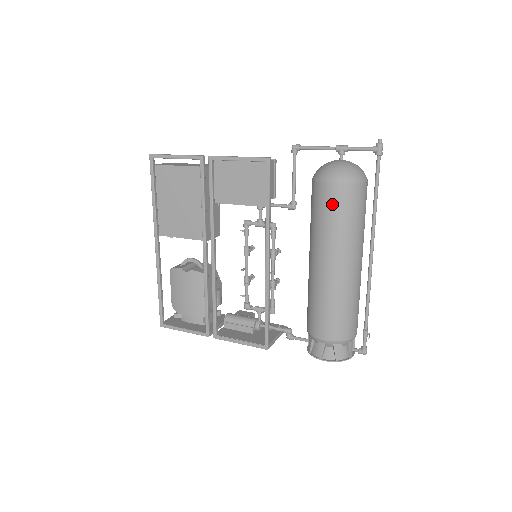
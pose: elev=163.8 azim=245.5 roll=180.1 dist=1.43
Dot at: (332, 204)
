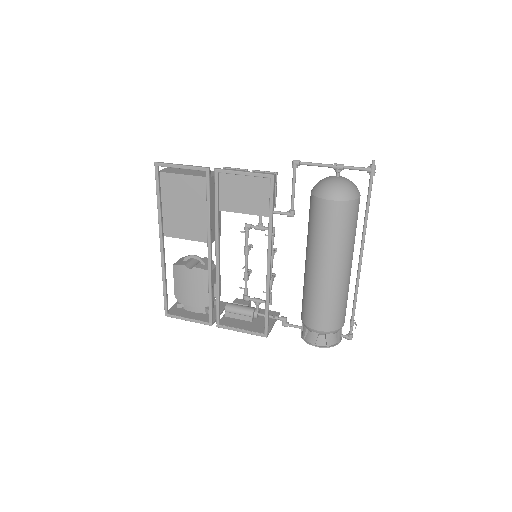
Dot at: (330, 219)
